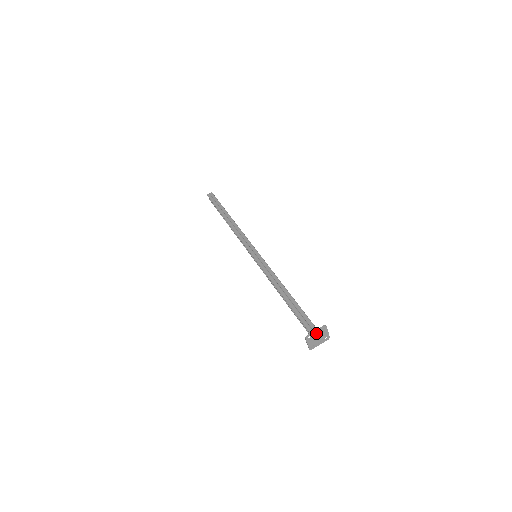
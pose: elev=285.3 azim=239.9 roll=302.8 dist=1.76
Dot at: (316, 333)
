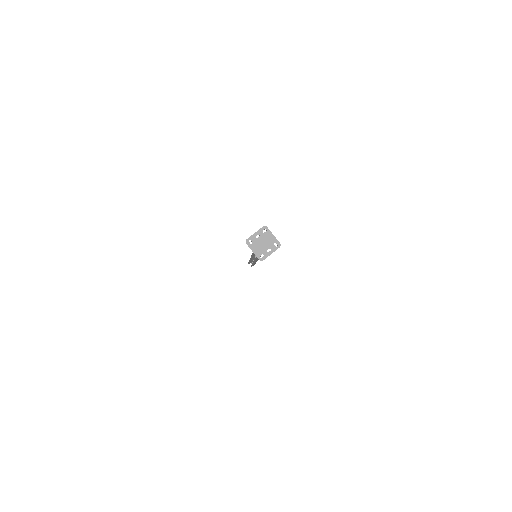
Dot at: (258, 237)
